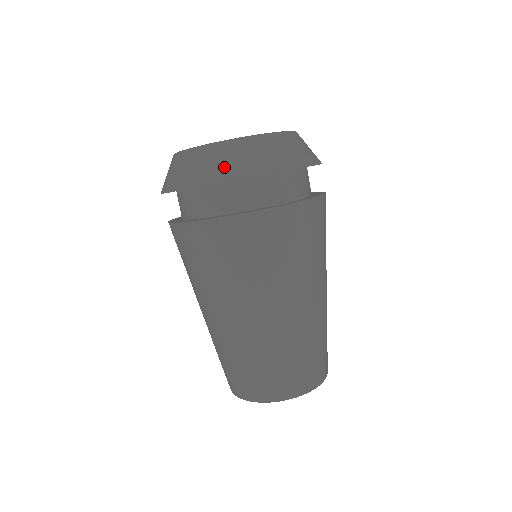
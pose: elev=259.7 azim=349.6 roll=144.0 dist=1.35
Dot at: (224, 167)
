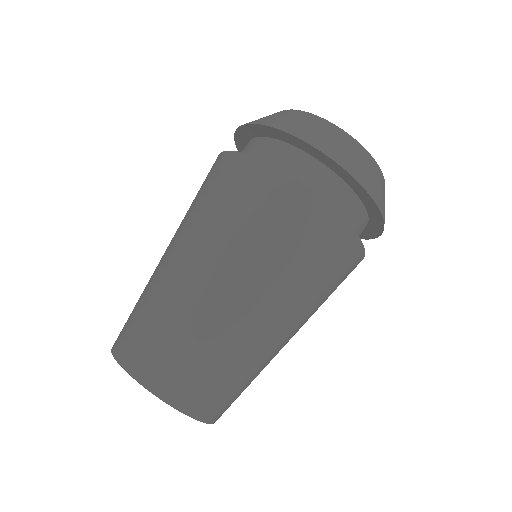
Dot at: (325, 140)
